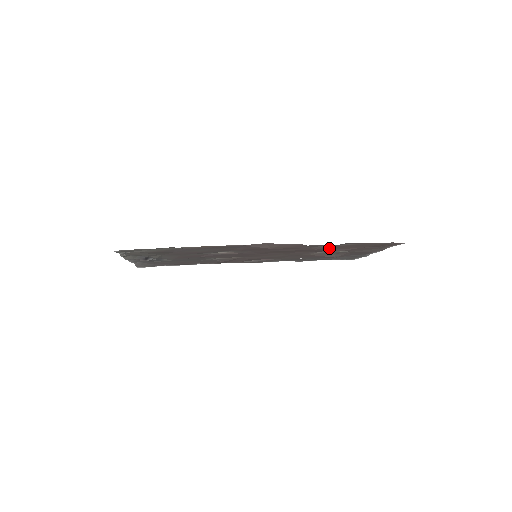
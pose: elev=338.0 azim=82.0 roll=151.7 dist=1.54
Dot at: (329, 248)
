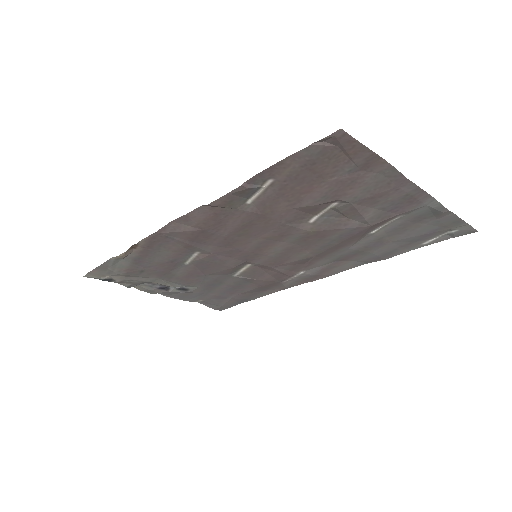
Dot at: (277, 203)
